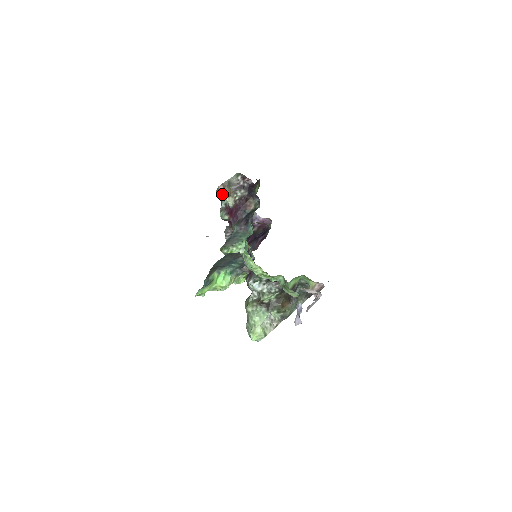
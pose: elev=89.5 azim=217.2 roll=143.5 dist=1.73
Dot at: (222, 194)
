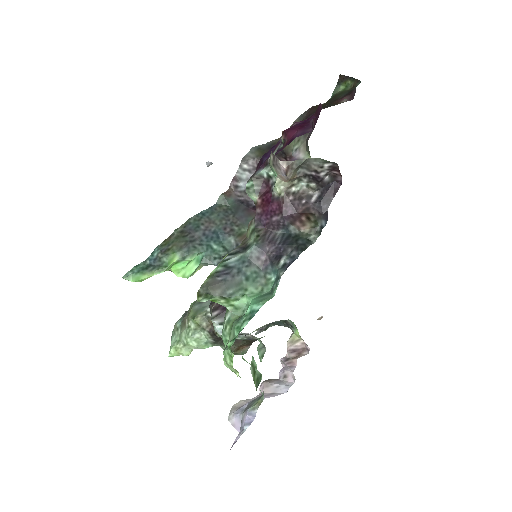
Dot at: (276, 170)
